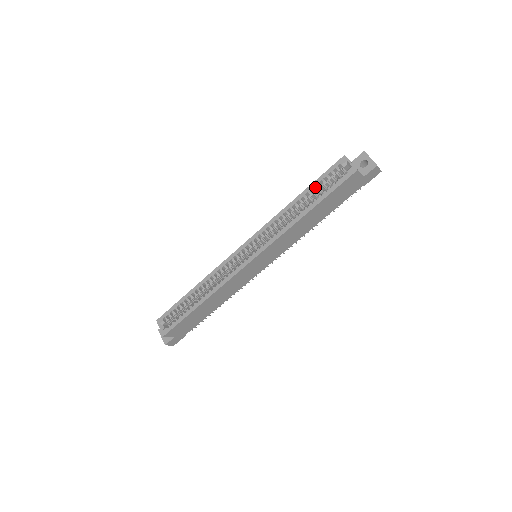
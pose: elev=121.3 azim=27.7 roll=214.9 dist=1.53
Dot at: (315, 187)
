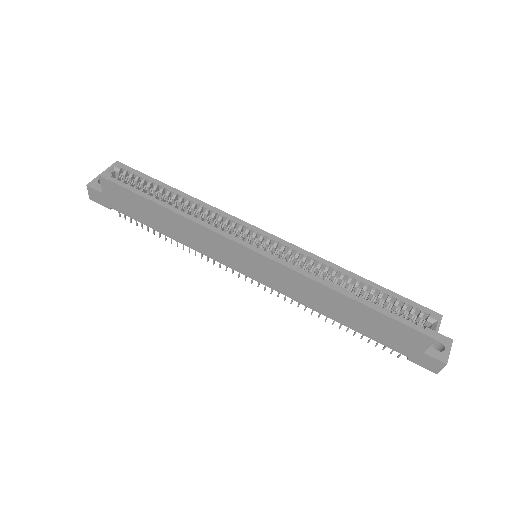
Dot at: (383, 294)
